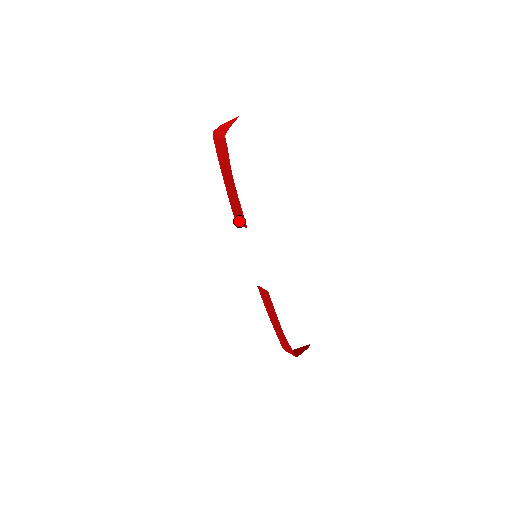
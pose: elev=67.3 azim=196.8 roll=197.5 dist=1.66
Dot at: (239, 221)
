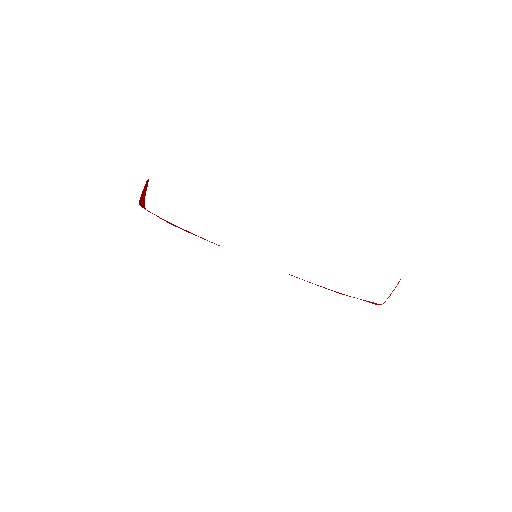
Dot at: occluded
